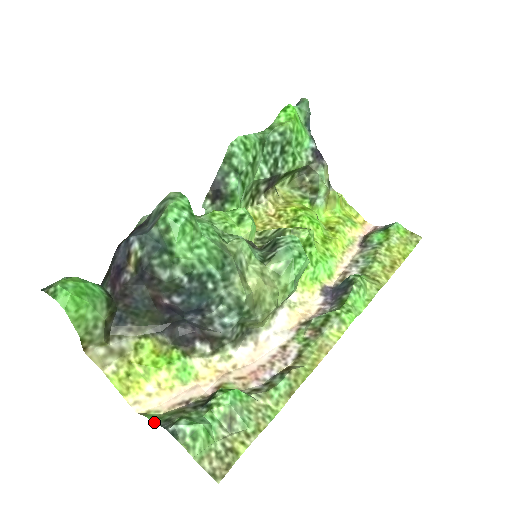
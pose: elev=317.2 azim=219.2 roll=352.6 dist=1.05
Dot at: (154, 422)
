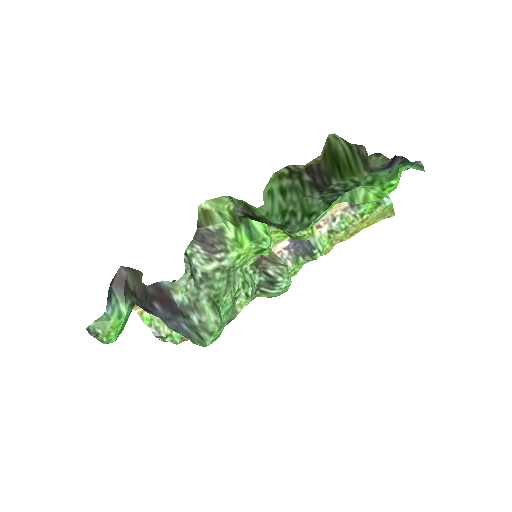
Dot at: (148, 326)
